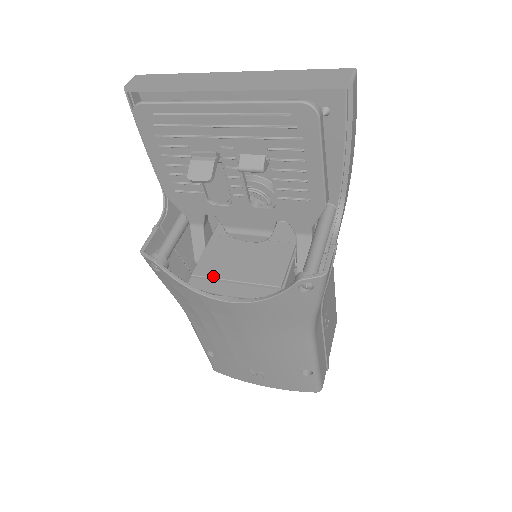
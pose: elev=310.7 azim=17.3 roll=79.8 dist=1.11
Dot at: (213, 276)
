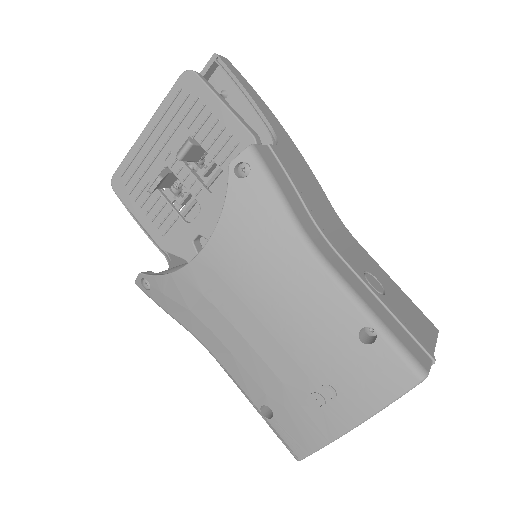
Dot at: occluded
